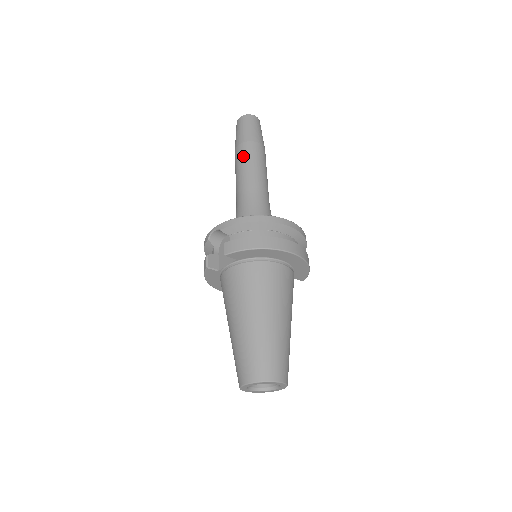
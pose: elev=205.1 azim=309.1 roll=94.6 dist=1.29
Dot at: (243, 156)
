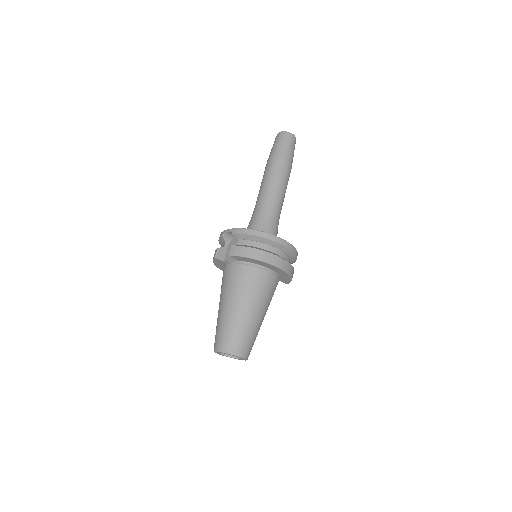
Dot at: (271, 170)
